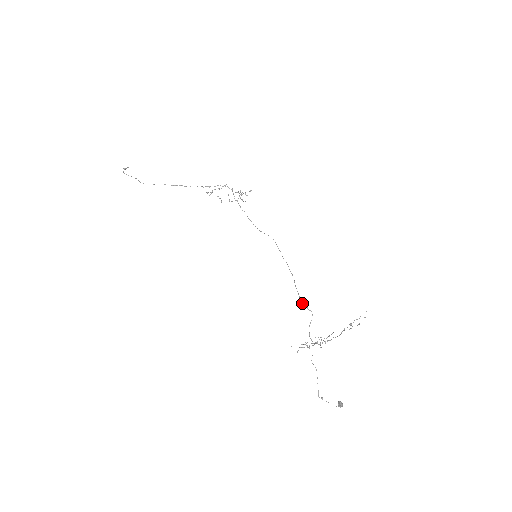
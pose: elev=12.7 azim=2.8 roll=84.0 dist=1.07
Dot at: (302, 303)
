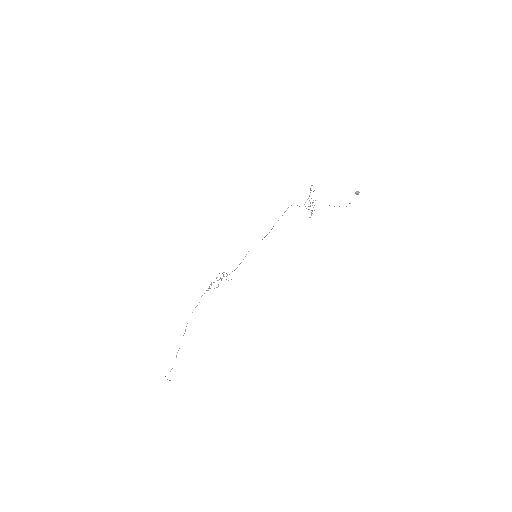
Dot at: occluded
